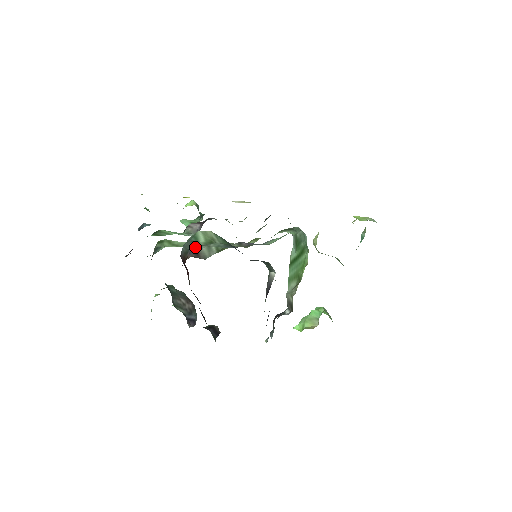
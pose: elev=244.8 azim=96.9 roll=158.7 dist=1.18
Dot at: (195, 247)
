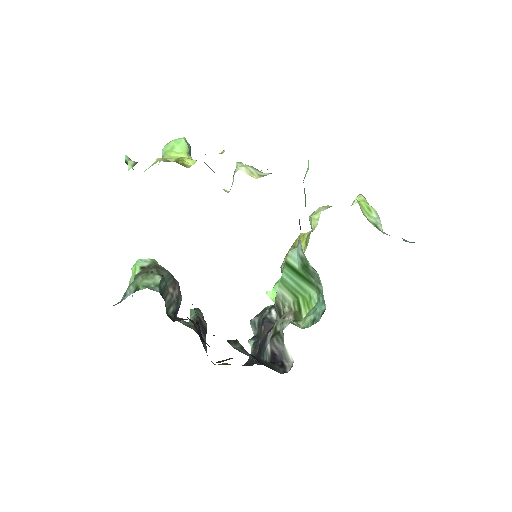
Dot at: occluded
